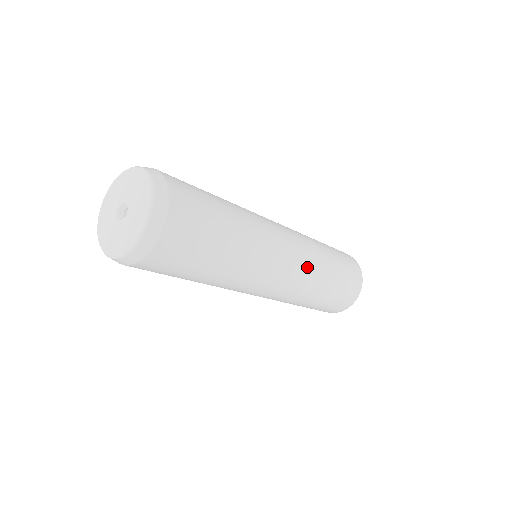
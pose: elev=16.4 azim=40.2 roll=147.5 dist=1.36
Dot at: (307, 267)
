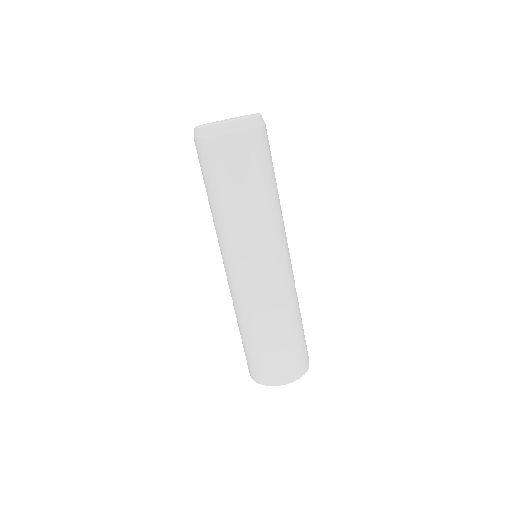
Dot at: (288, 287)
